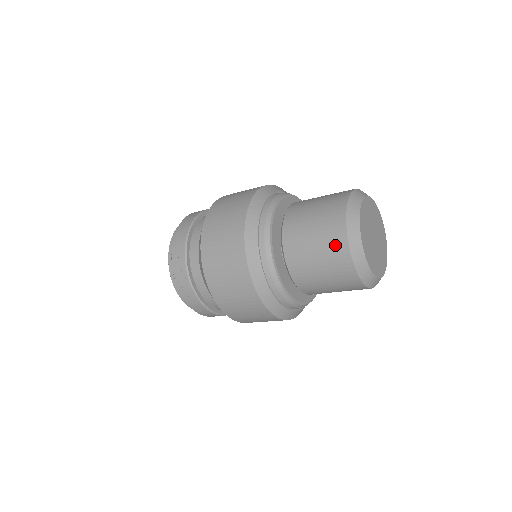
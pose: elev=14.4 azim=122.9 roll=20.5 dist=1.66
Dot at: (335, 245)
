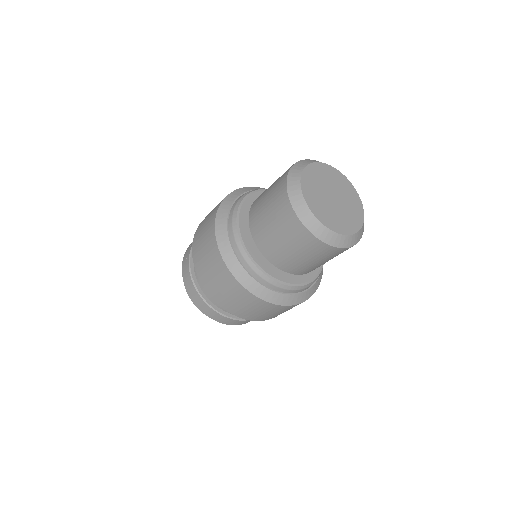
Dot at: occluded
